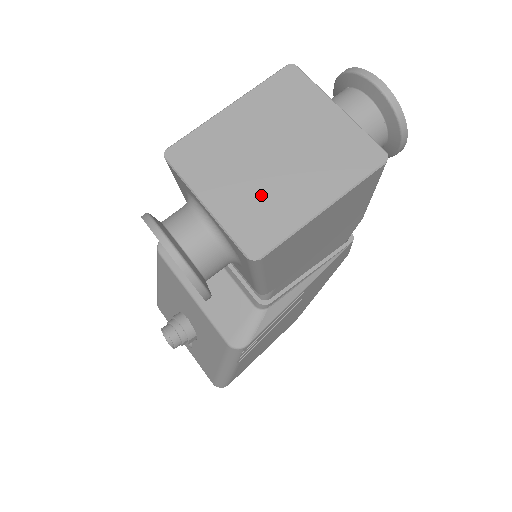
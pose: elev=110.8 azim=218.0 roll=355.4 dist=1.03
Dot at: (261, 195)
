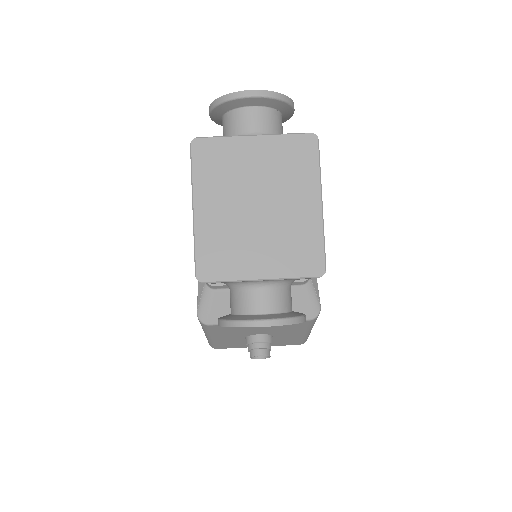
Dot at: (282, 237)
